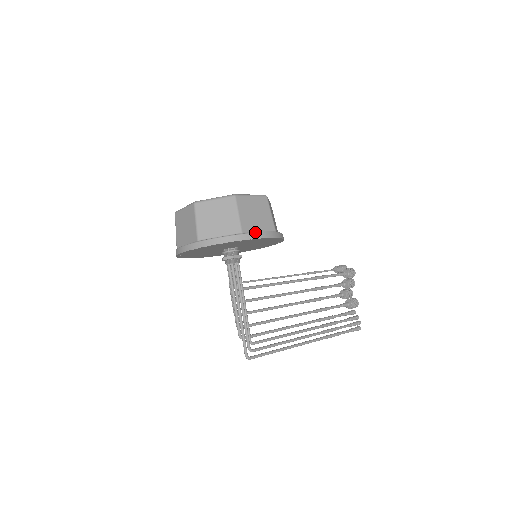
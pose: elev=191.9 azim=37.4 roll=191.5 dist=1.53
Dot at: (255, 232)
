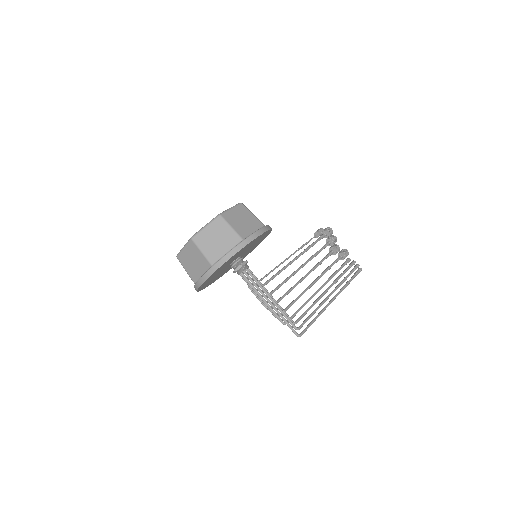
Dot at: (252, 234)
